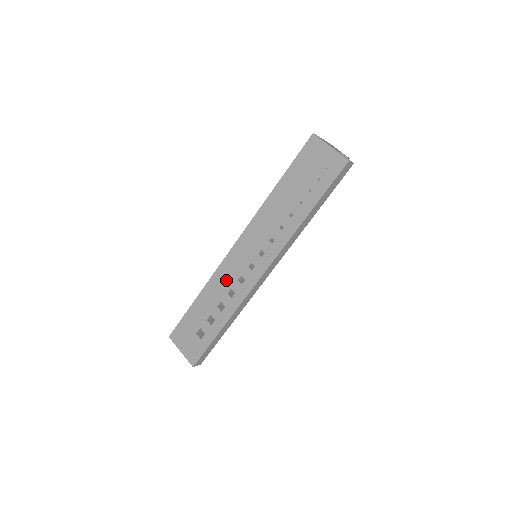
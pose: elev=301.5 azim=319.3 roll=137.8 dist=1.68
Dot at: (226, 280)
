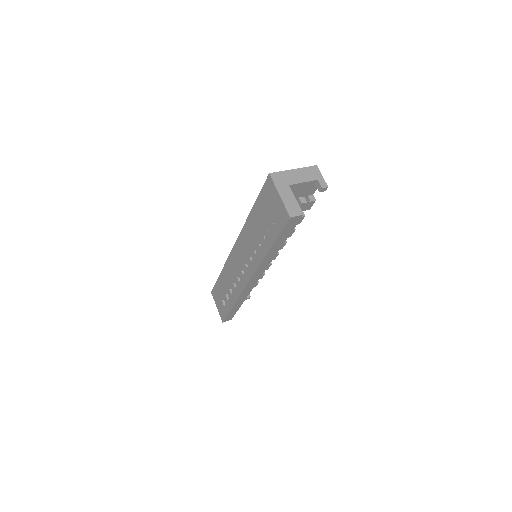
Dot at: (231, 272)
